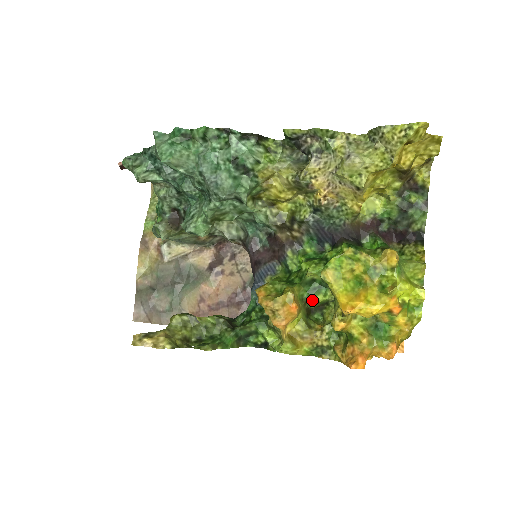
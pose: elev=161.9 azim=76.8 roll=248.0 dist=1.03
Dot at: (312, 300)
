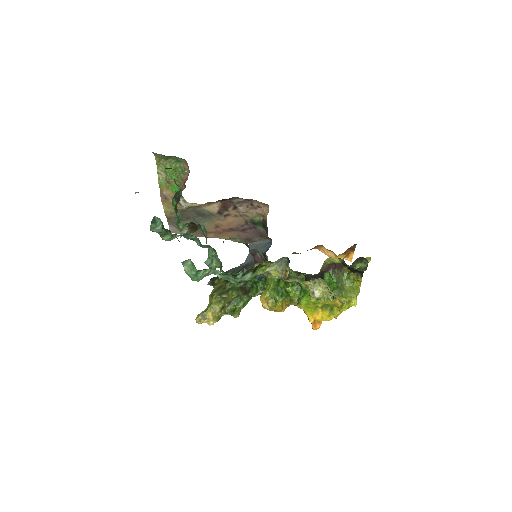
Dot at: occluded
